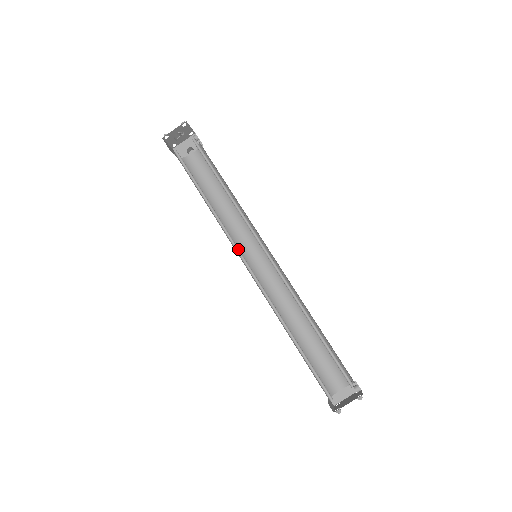
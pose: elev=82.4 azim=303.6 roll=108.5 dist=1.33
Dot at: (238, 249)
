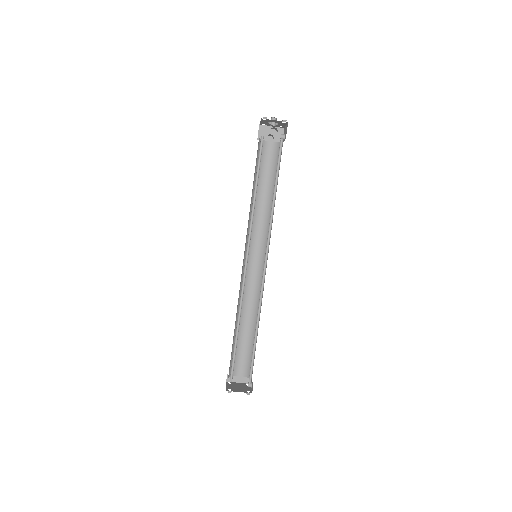
Dot at: (249, 244)
